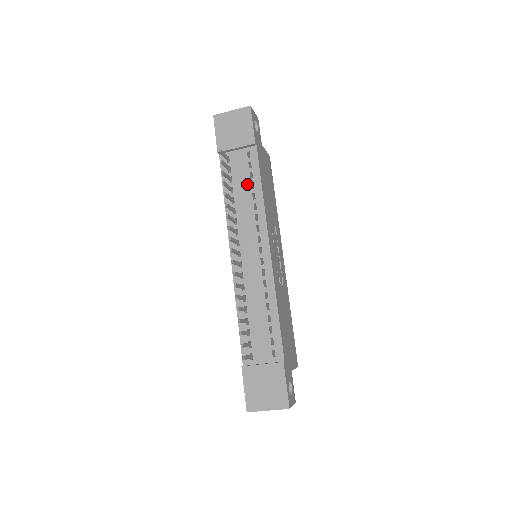
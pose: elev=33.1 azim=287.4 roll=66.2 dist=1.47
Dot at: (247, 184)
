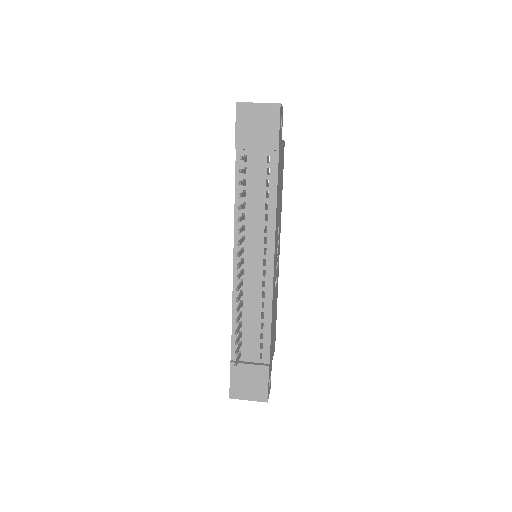
Dot at: (262, 191)
